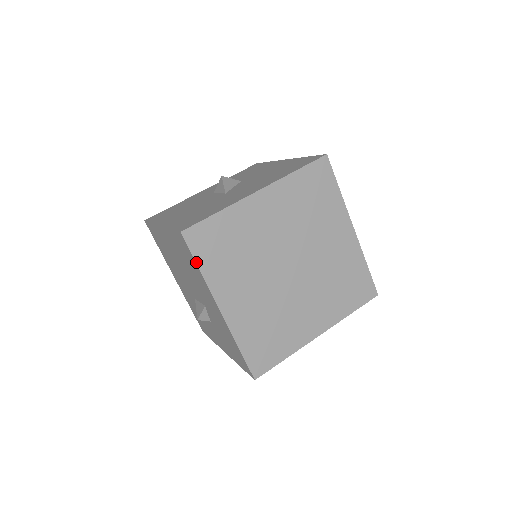
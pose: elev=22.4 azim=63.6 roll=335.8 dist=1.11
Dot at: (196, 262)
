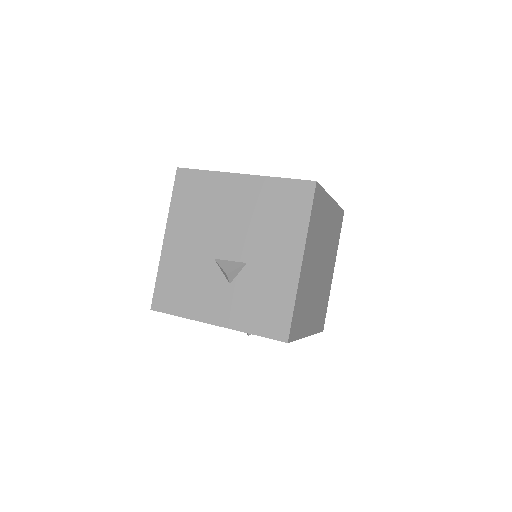
Dot at: (311, 211)
